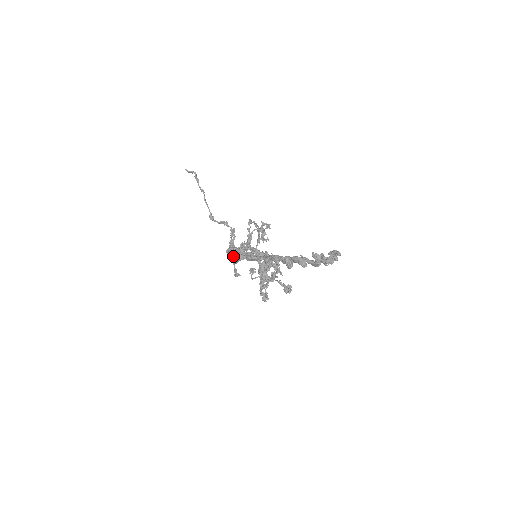
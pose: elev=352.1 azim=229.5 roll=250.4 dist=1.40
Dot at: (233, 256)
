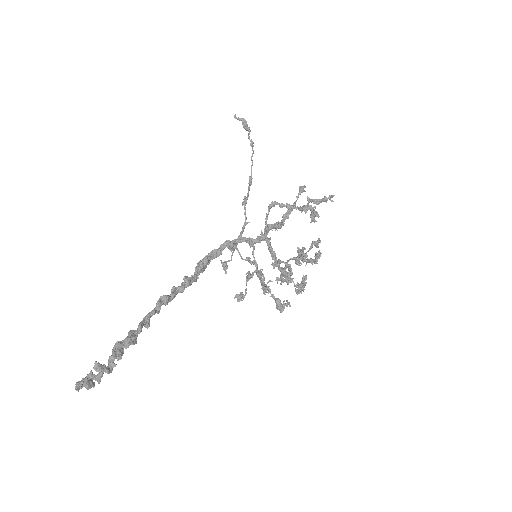
Dot at: (197, 265)
